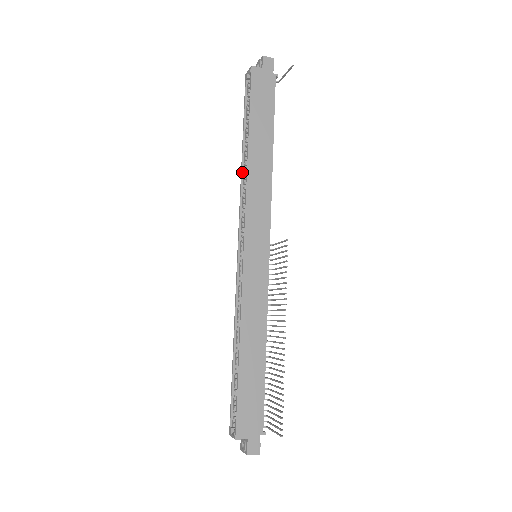
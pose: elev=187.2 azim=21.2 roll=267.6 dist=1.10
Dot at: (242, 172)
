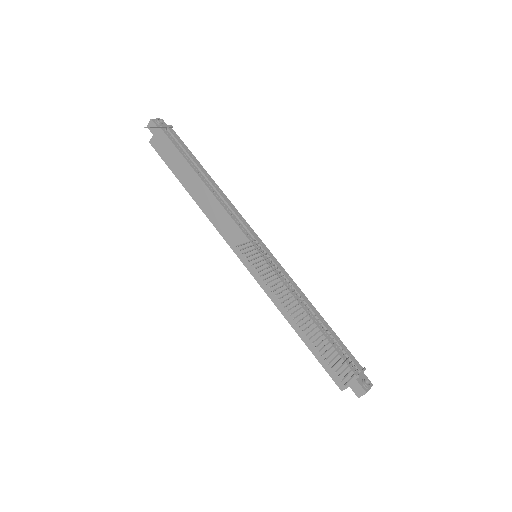
Dot at: occluded
